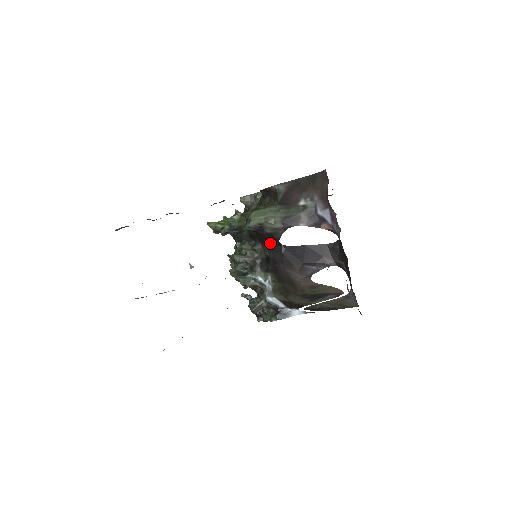
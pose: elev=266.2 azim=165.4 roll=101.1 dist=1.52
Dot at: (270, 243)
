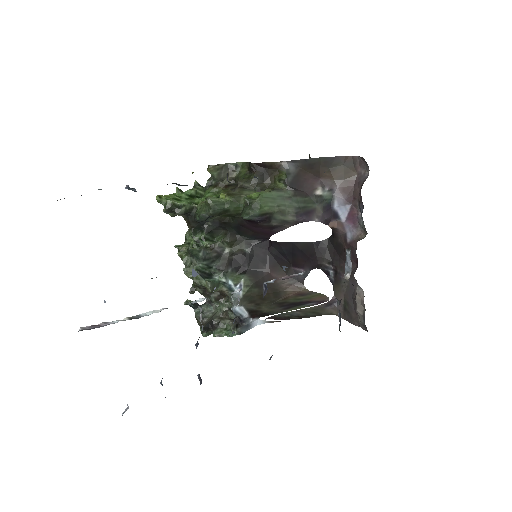
Dot at: (254, 236)
